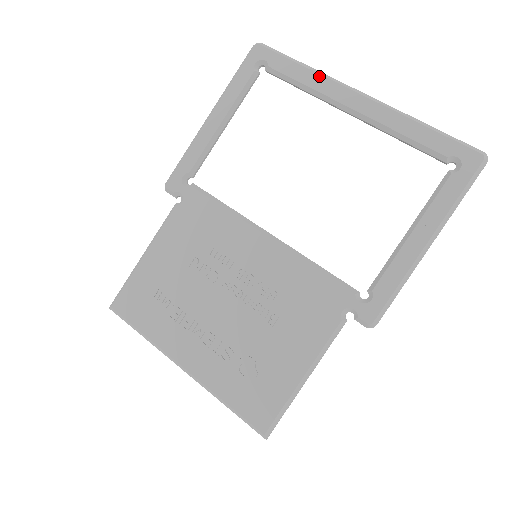
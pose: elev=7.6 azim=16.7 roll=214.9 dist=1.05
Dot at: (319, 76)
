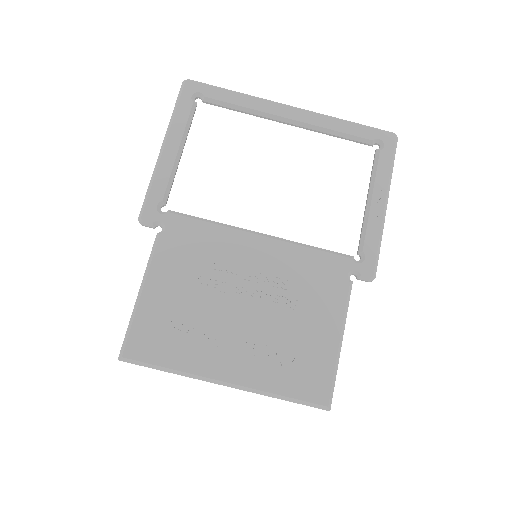
Dot at: (253, 98)
